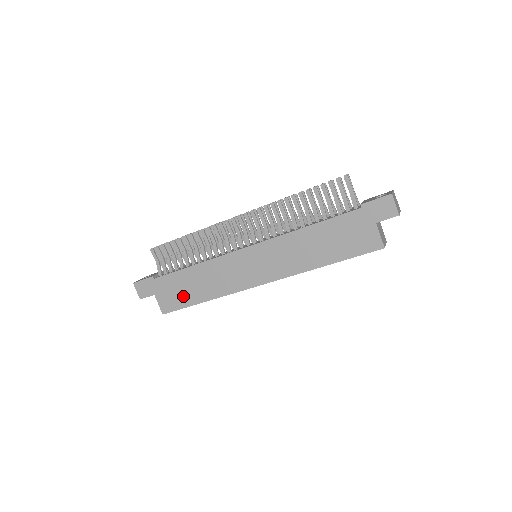
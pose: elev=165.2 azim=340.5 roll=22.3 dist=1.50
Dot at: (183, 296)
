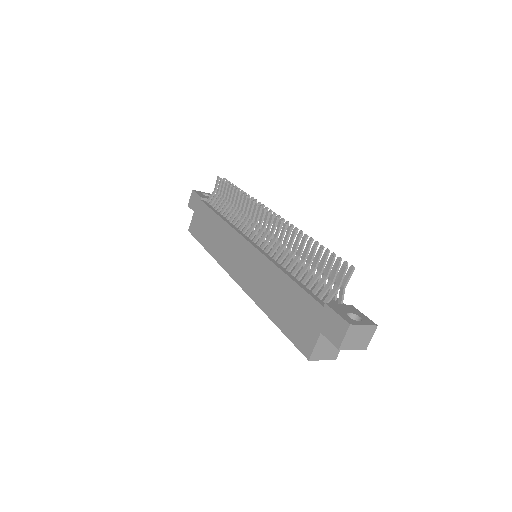
Dot at: (202, 232)
